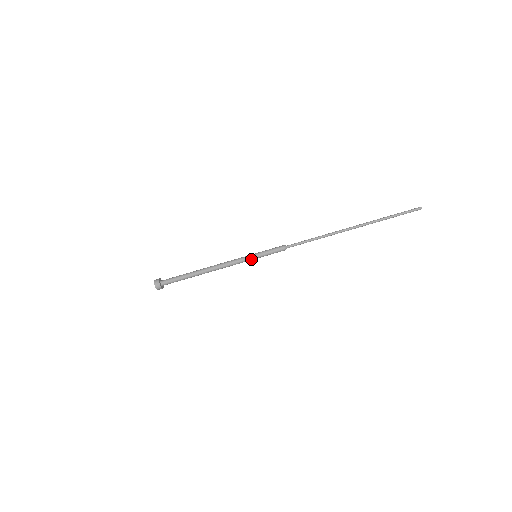
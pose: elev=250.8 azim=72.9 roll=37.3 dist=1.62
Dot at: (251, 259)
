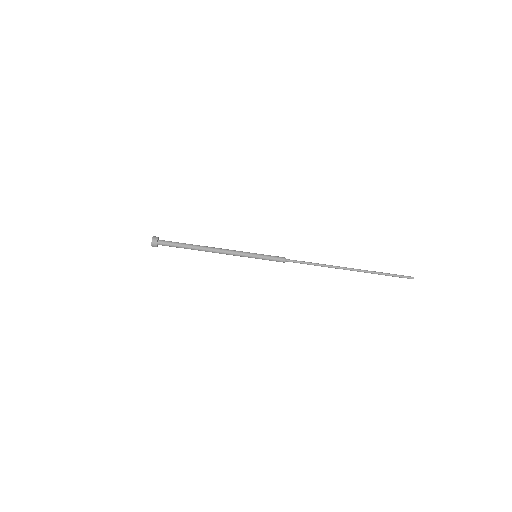
Dot at: (250, 257)
